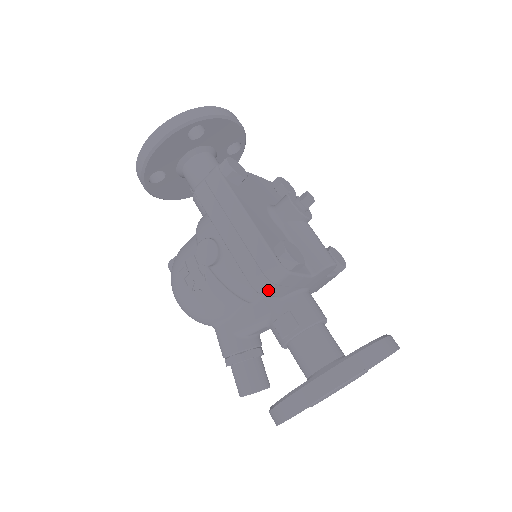
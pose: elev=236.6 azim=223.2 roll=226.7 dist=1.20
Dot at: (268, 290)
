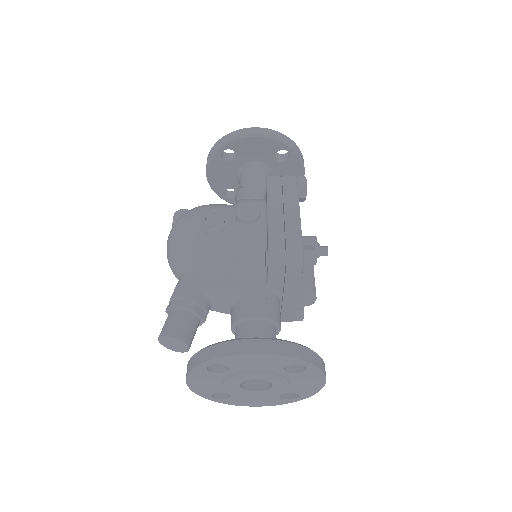
Dot at: (277, 266)
